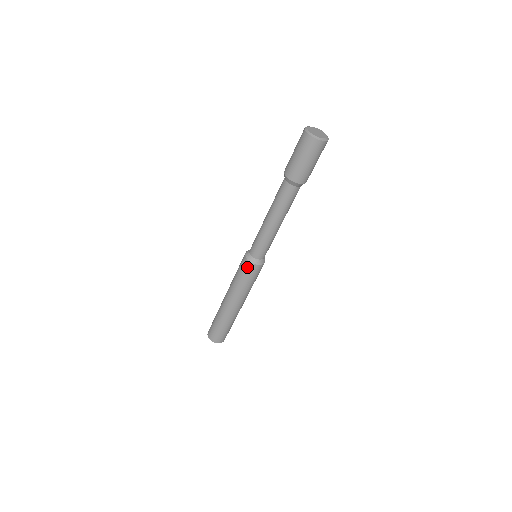
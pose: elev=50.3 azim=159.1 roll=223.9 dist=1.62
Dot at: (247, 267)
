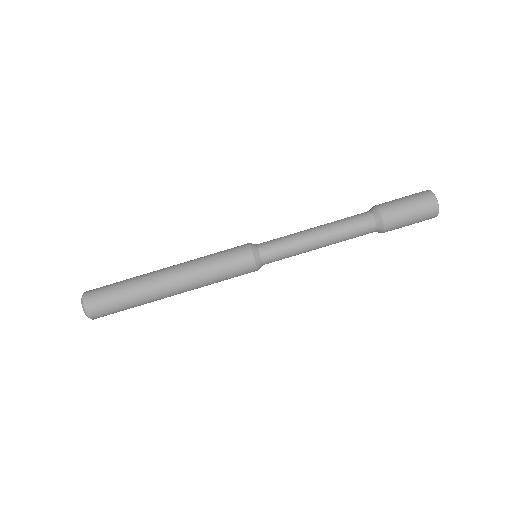
Dot at: (244, 262)
